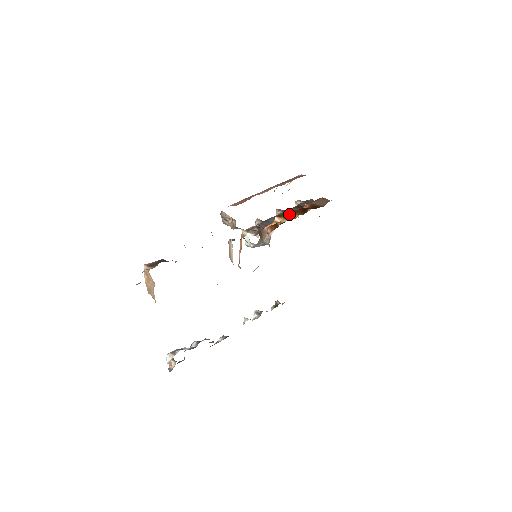
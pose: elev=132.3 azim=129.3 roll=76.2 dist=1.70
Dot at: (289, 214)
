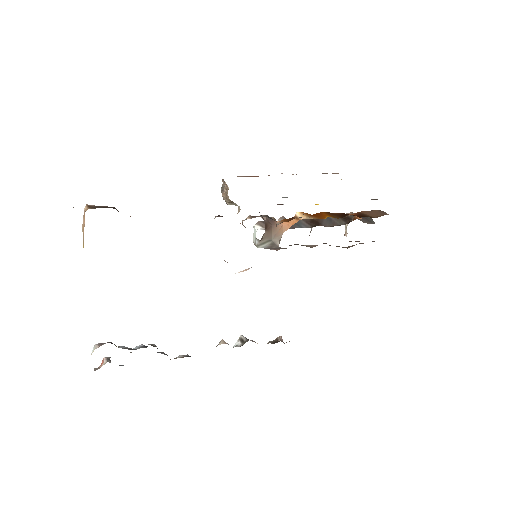
Dot at: (319, 213)
